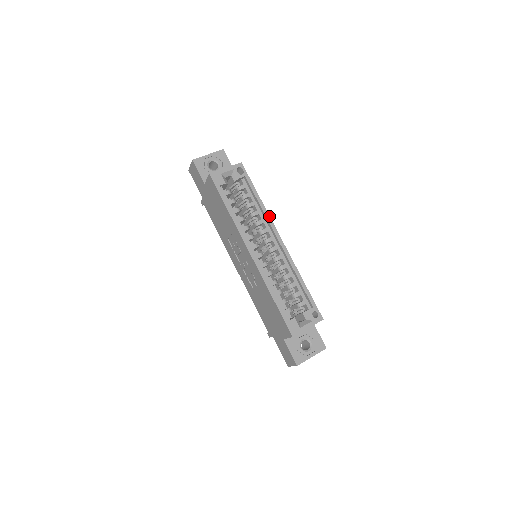
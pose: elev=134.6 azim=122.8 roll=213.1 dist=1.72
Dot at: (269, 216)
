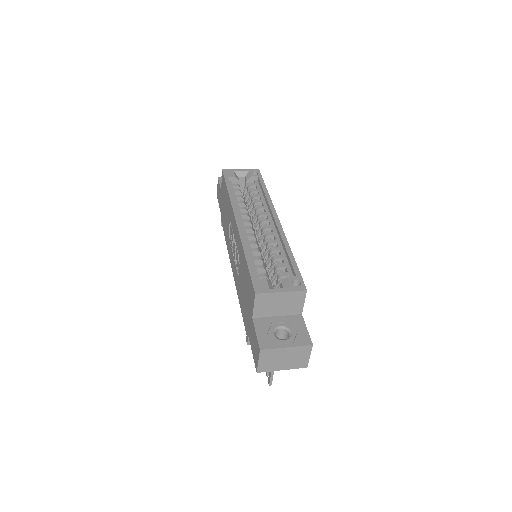
Dot at: occluded
